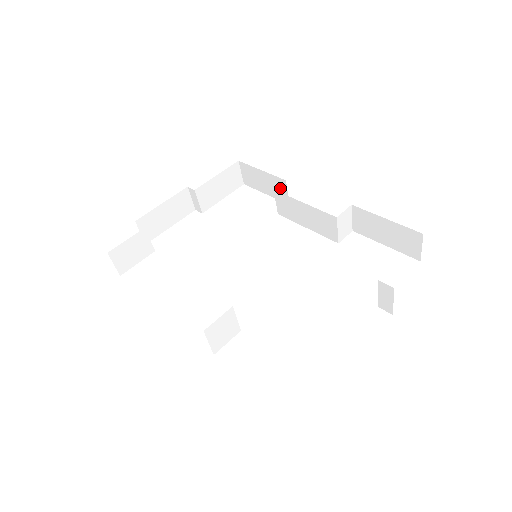
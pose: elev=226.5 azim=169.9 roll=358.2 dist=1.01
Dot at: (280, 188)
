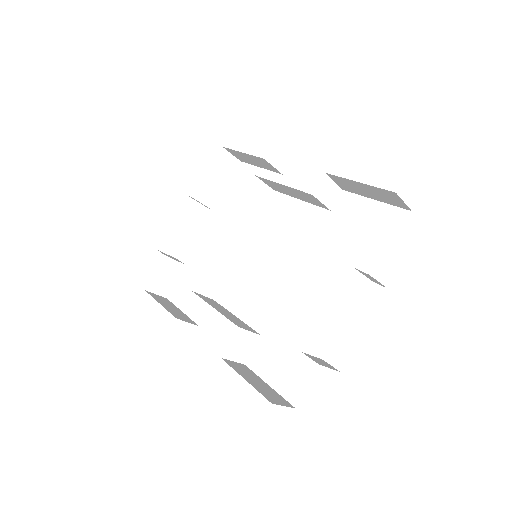
Dot at: (265, 164)
